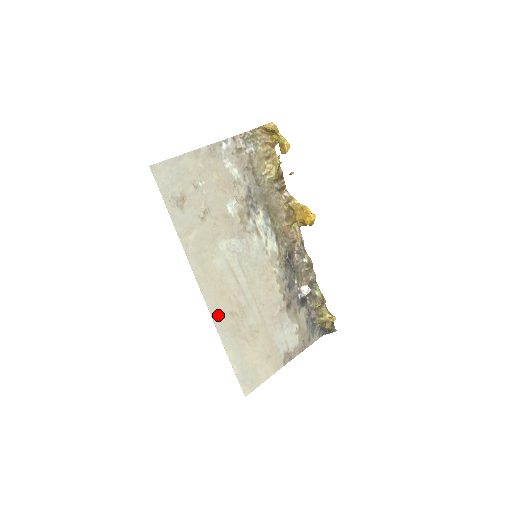
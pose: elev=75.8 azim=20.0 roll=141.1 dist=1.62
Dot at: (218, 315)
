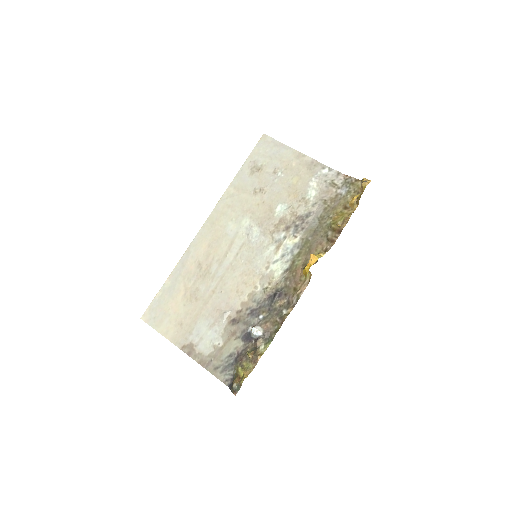
Dot at: (192, 252)
